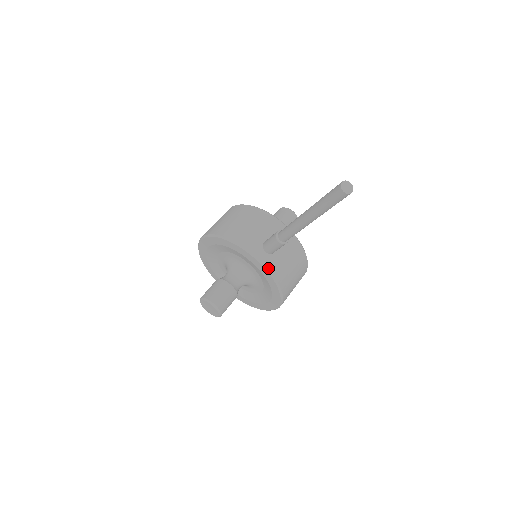
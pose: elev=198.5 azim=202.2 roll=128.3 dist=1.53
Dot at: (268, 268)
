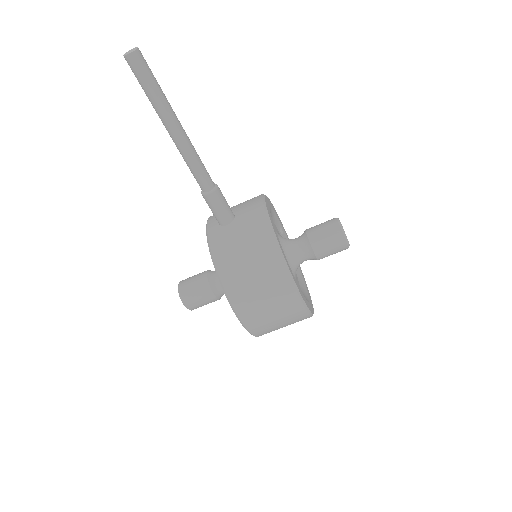
Dot at: (209, 238)
